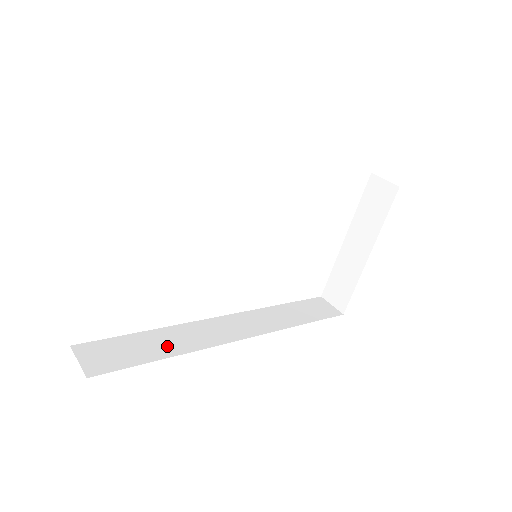
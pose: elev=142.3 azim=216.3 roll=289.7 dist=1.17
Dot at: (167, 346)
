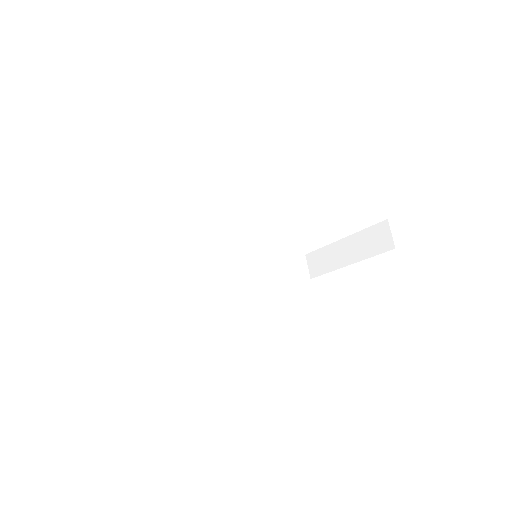
Dot at: (170, 280)
